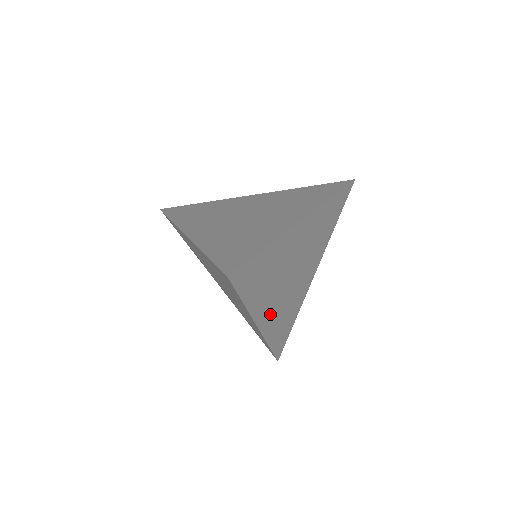
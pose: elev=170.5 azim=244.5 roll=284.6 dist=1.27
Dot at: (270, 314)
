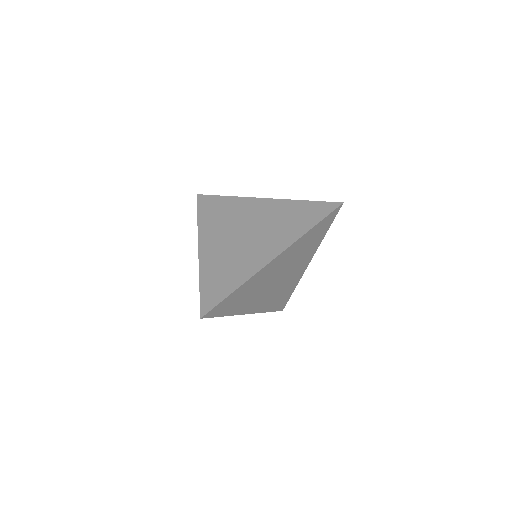
Dot at: (259, 303)
